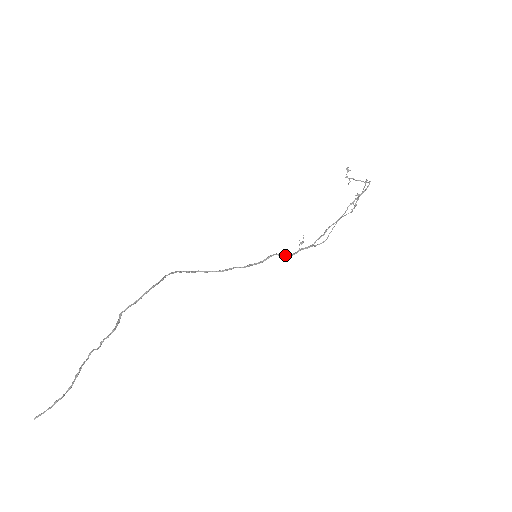
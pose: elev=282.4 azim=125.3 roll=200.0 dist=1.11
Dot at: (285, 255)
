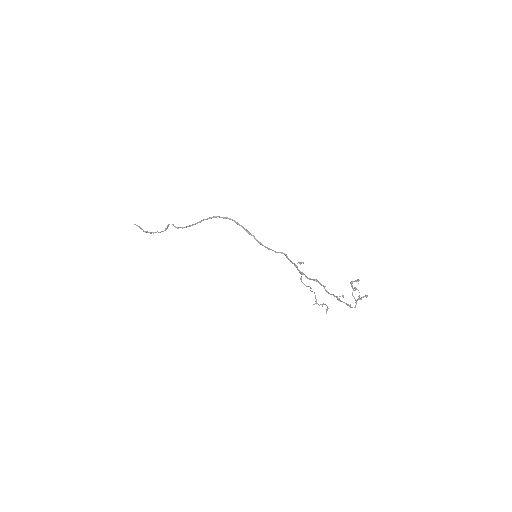
Dot at: (287, 257)
